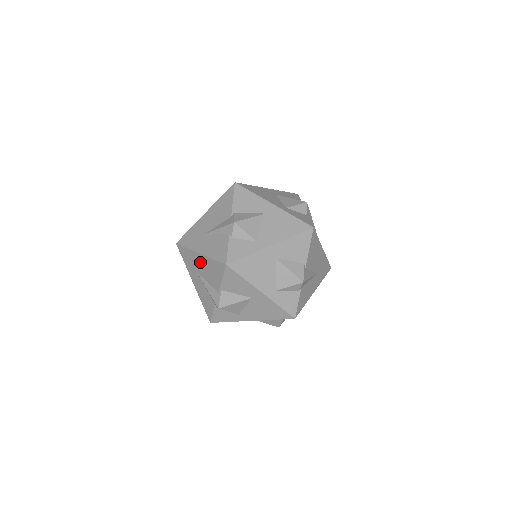
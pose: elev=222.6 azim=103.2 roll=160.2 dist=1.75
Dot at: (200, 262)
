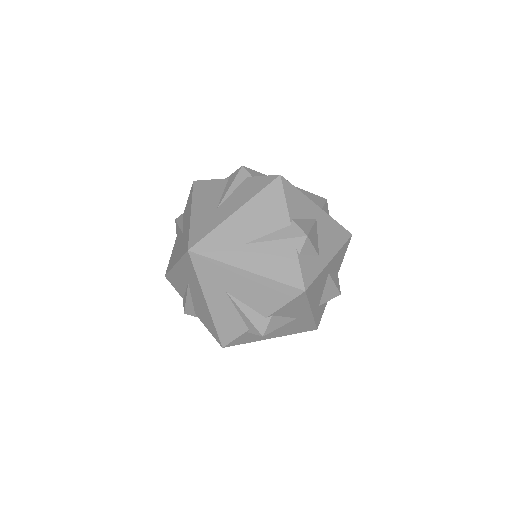
Dot at: (200, 298)
